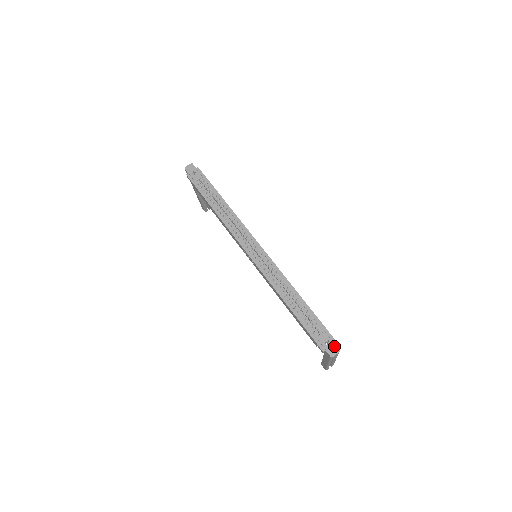
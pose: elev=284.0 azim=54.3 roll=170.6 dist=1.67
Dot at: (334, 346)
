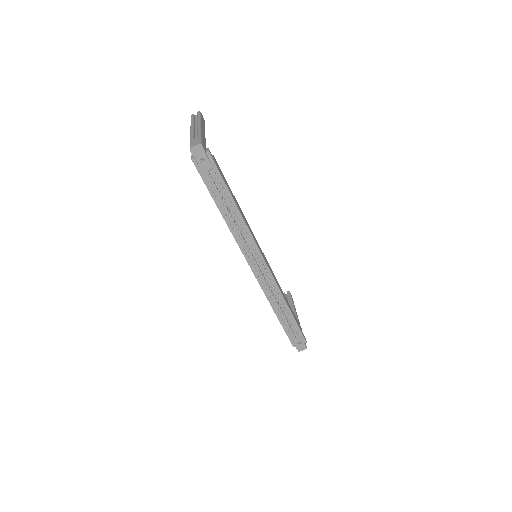
Dot at: (304, 345)
